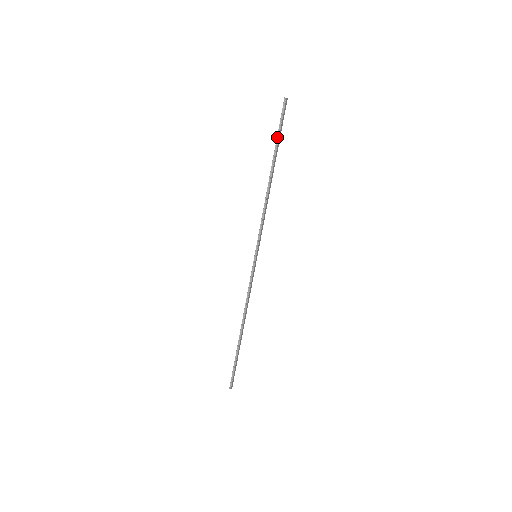
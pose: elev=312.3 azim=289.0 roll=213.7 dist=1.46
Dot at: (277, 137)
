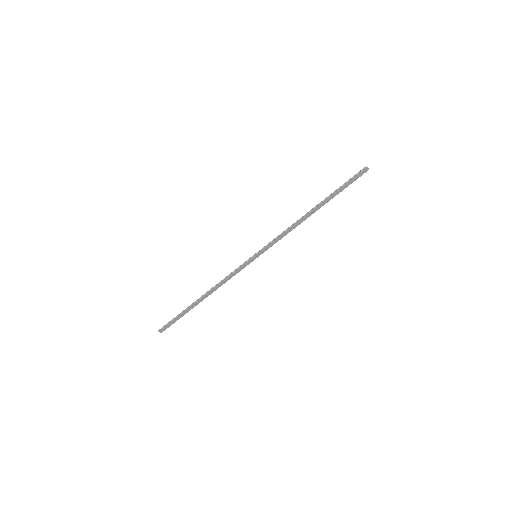
Dot at: (339, 188)
